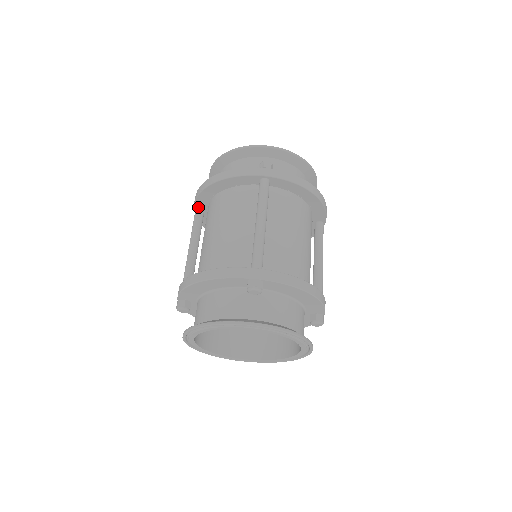
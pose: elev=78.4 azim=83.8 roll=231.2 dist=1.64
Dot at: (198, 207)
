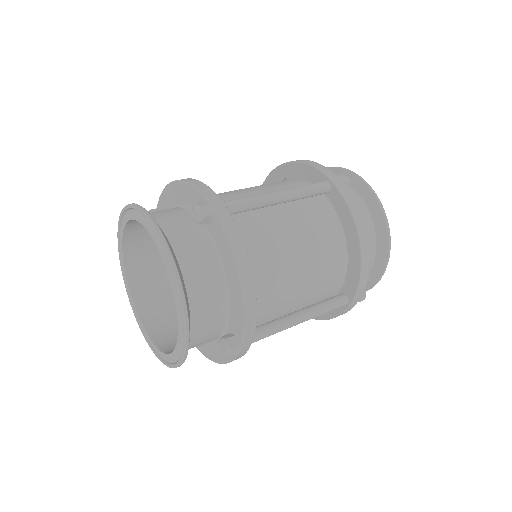
Dot at: occluded
